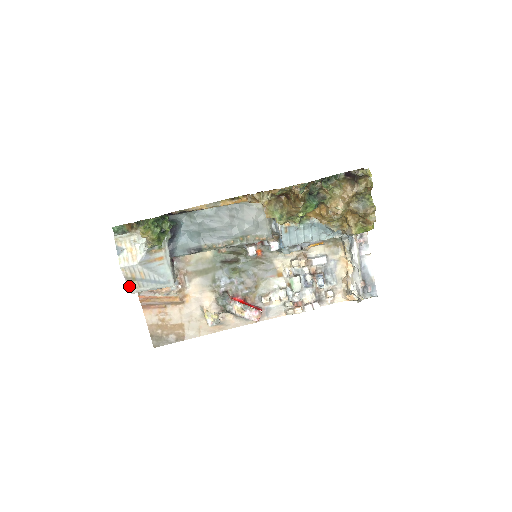
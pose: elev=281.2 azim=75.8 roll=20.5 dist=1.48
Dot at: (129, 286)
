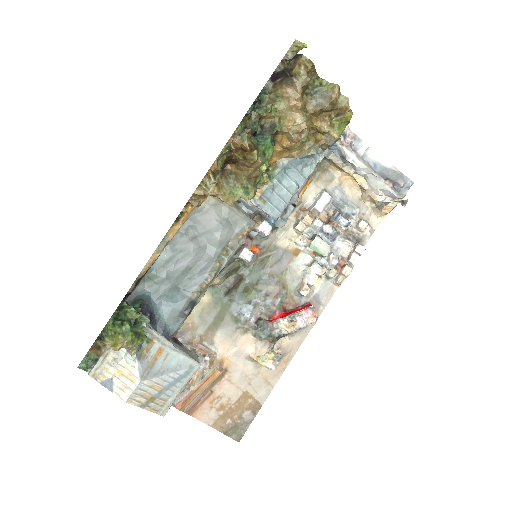
Dot at: (154, 411)
